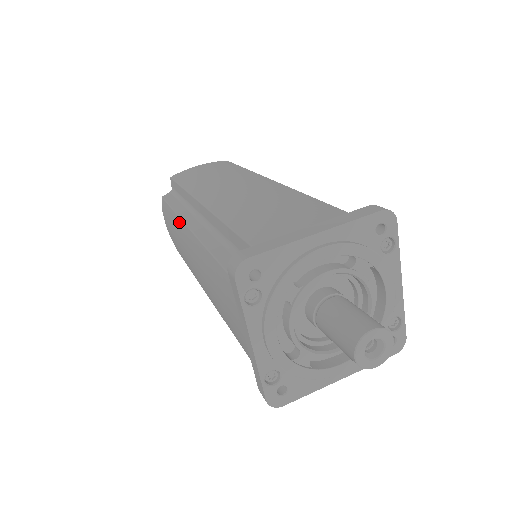
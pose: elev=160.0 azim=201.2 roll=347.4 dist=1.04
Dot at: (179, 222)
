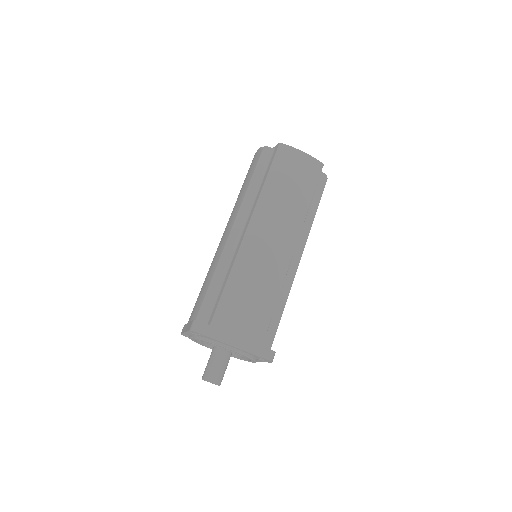
Dot at: (240, 205)
